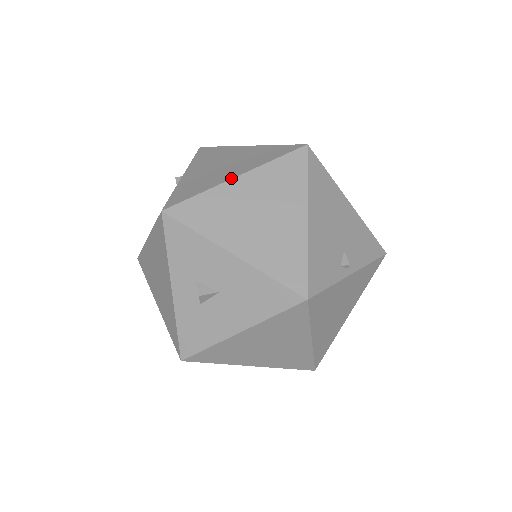
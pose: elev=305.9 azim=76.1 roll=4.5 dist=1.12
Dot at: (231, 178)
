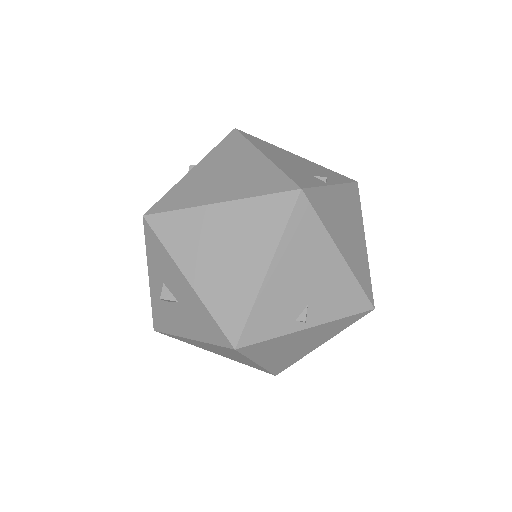
Dot at: (213, 202)
